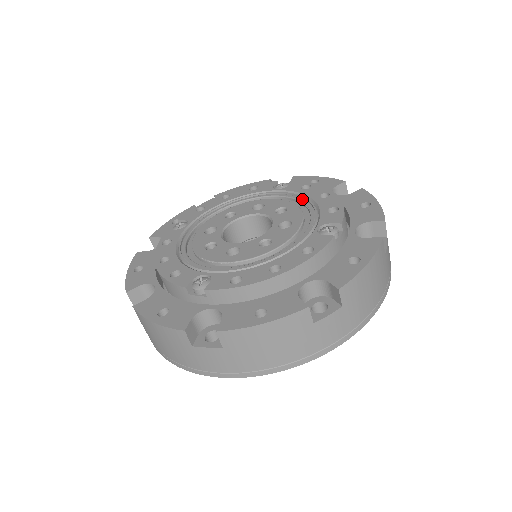
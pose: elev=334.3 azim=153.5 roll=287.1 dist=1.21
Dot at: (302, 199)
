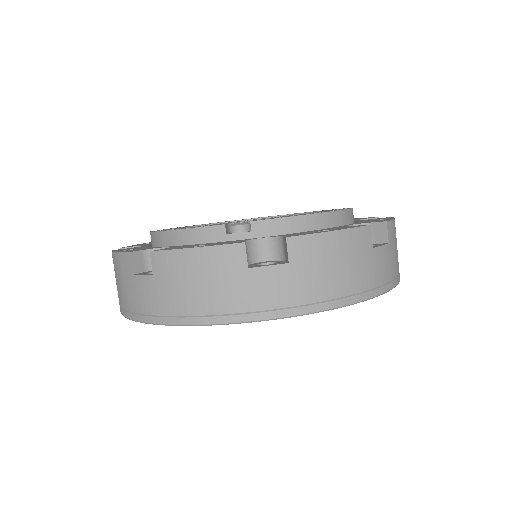
Dot at: occluded
